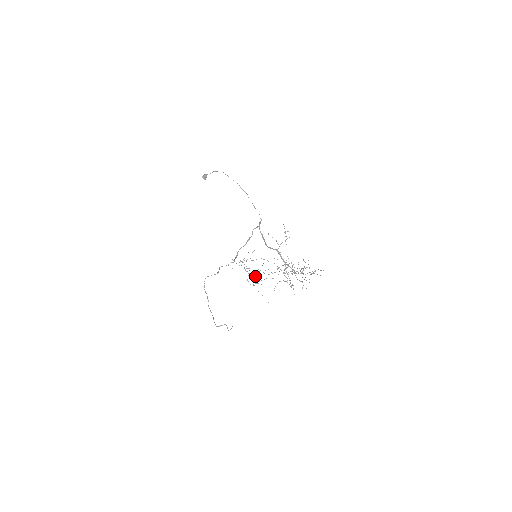
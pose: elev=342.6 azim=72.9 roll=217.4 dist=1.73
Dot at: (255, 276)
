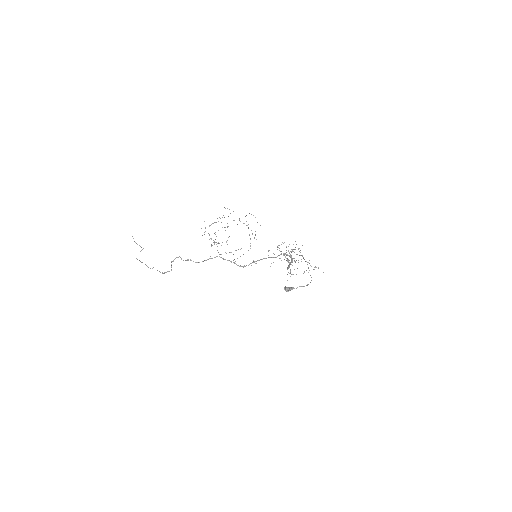
Dot at: occluded
